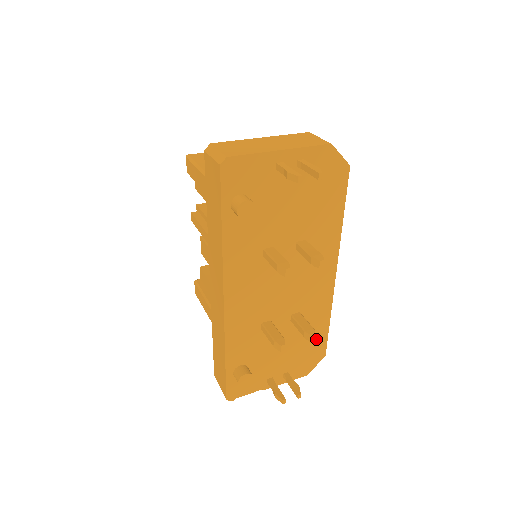
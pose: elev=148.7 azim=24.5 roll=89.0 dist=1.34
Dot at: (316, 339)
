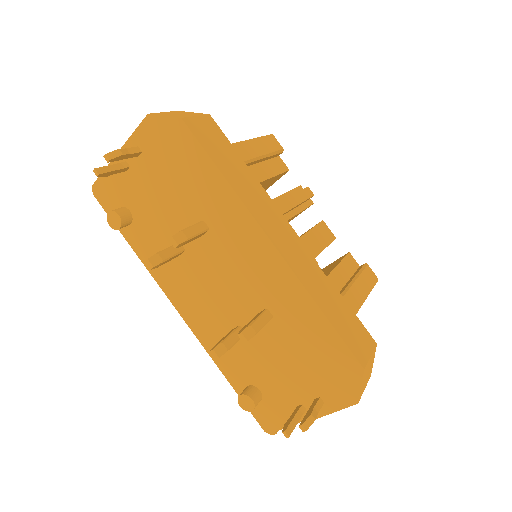
Dot at: (324, 343)
